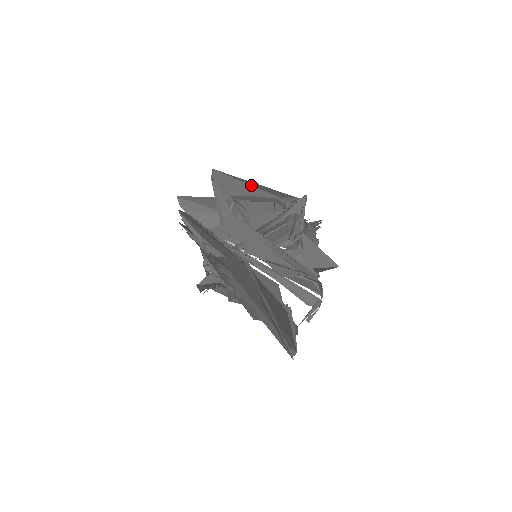
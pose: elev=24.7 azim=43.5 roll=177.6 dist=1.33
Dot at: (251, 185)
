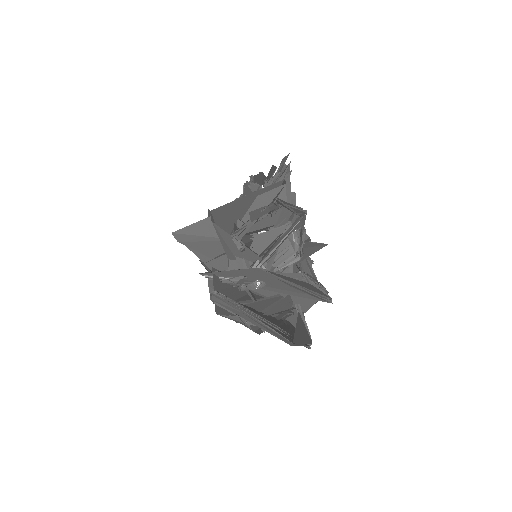
Dot at: occluded
